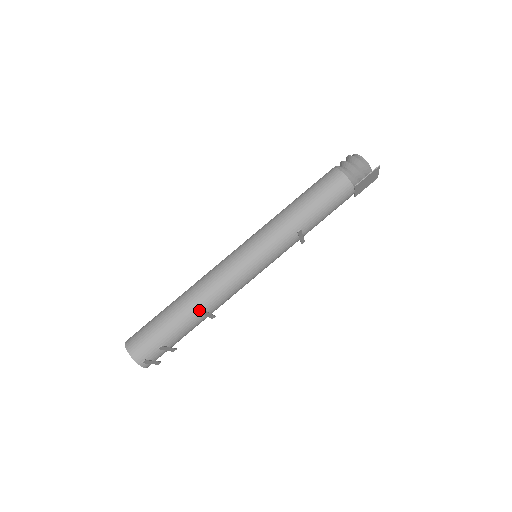
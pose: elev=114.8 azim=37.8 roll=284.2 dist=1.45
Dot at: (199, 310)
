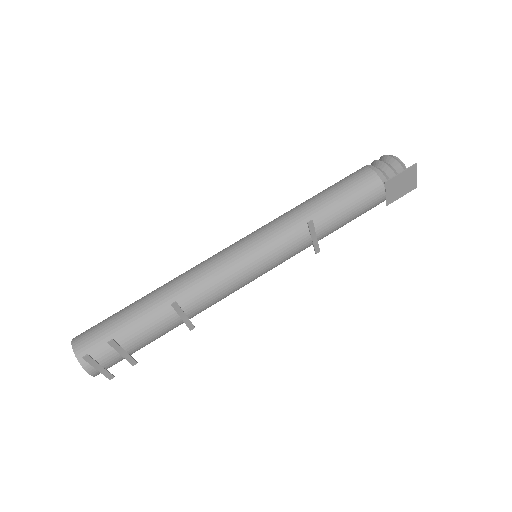
Dot at: occluded
